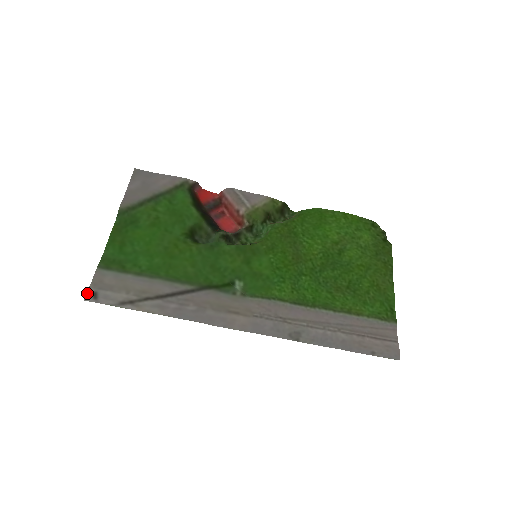
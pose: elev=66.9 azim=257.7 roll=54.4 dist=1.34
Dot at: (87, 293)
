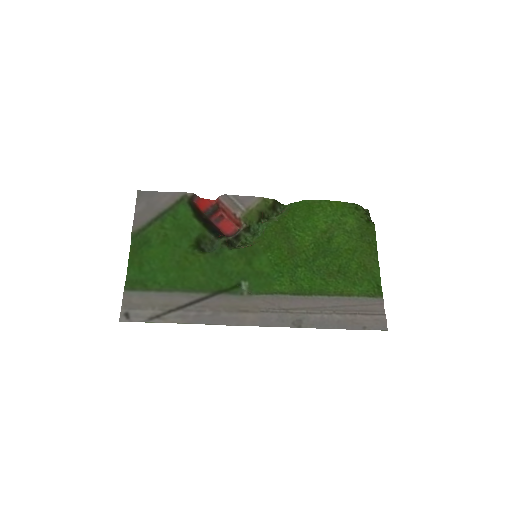
Dot at: (120, 315)
